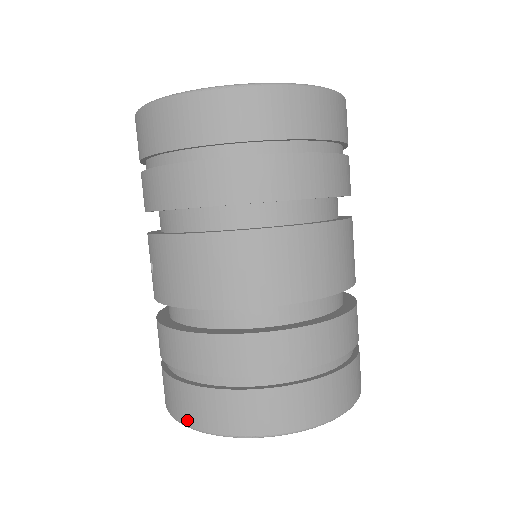
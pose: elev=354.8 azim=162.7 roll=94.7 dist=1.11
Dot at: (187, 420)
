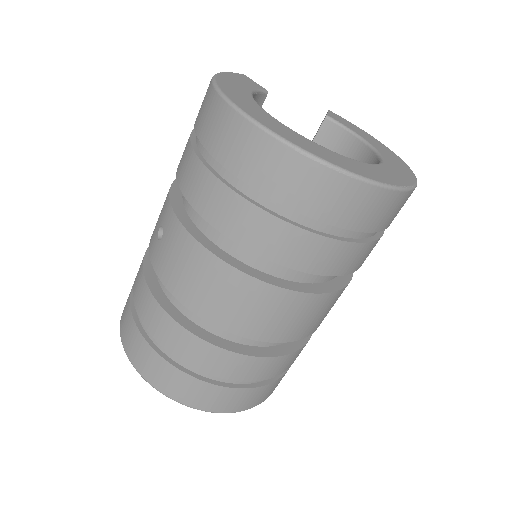
Dot at: (137, 365)
